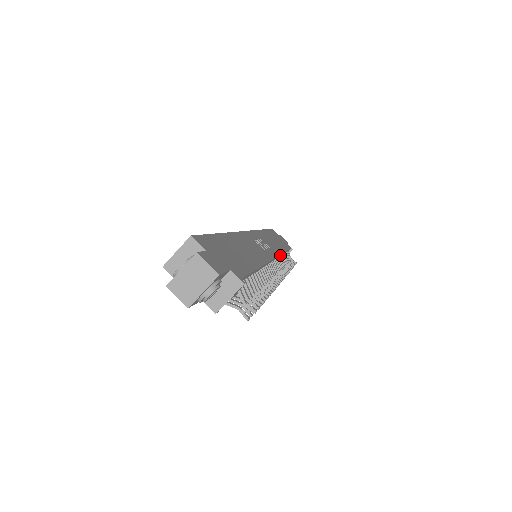
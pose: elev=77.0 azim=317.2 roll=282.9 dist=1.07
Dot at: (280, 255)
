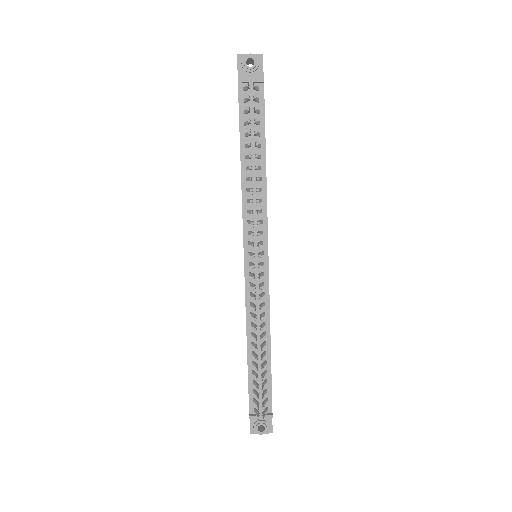
Dot at: (267, 313)
